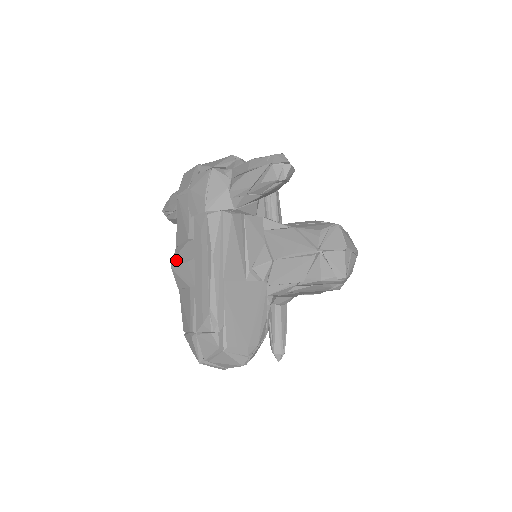
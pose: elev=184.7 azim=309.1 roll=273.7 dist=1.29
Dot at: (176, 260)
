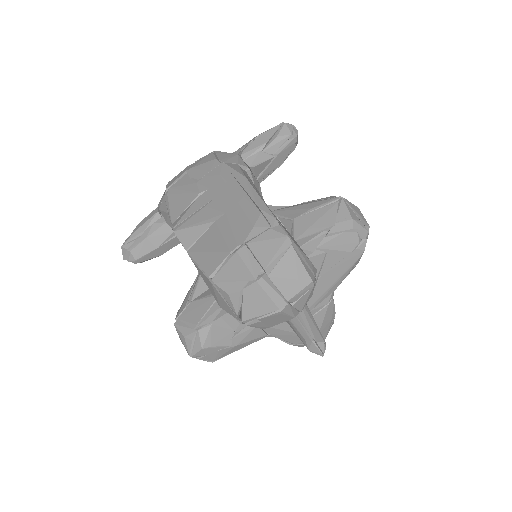
Dot at: (181, 222)
